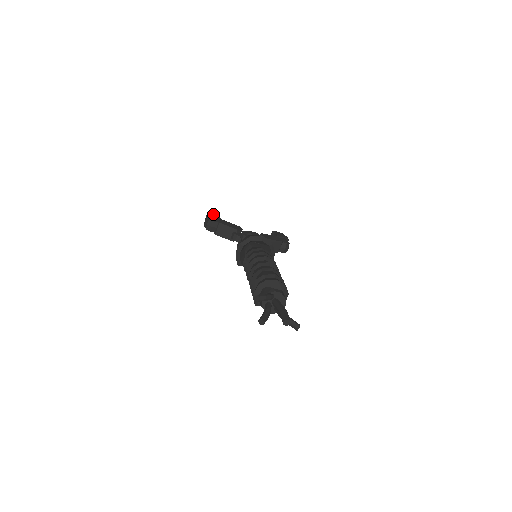
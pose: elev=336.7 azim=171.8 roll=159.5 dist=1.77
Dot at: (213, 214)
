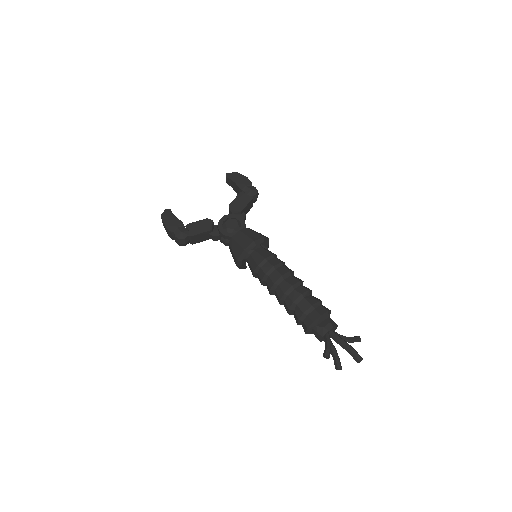
Dot at: (171, 223)
